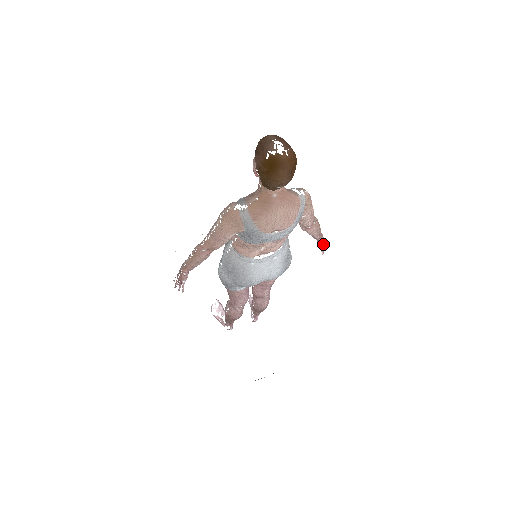
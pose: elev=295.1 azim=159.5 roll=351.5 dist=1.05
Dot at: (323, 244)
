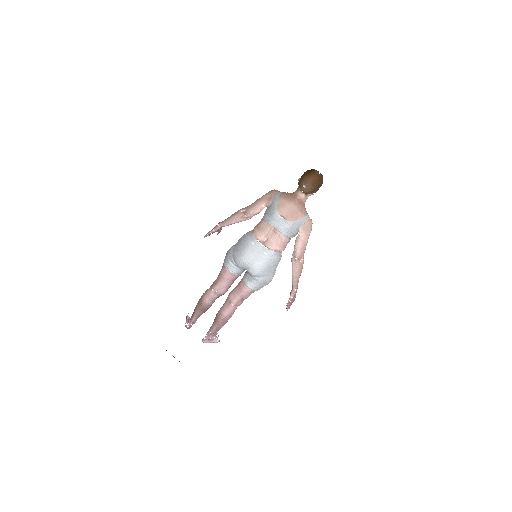
Dot at: (292, 297)
